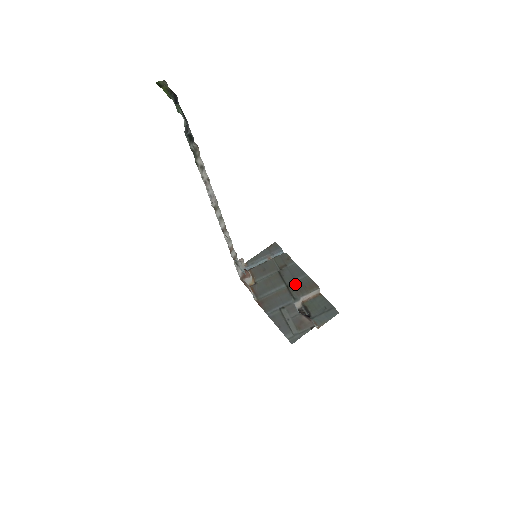
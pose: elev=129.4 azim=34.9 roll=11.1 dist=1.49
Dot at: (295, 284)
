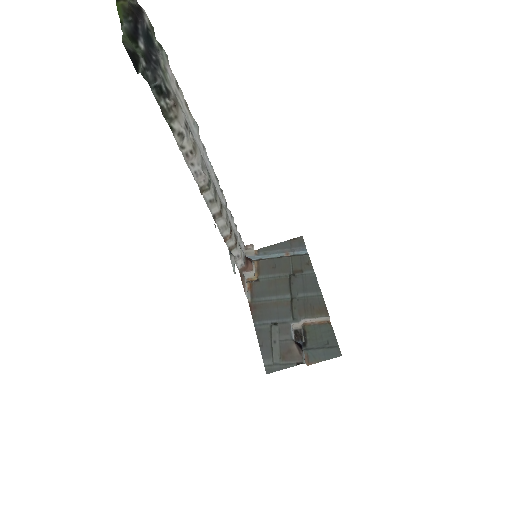
Dot at: (302, 299)
